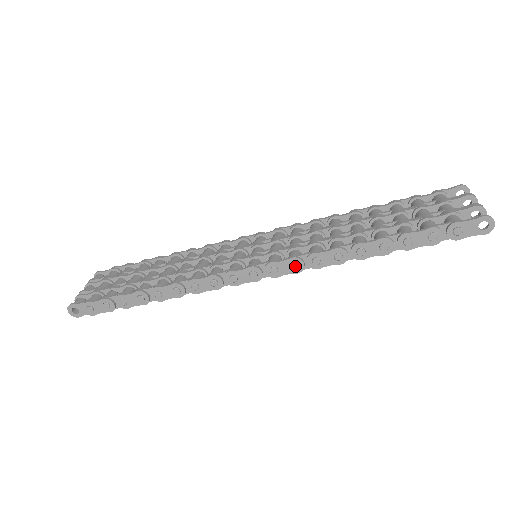
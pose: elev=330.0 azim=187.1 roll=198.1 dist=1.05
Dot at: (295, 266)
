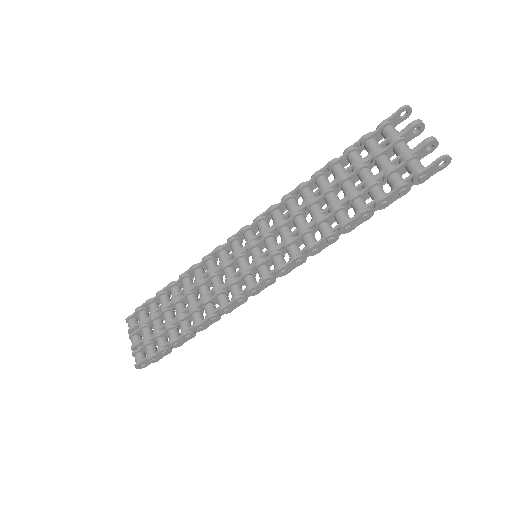
Dot at: (299, 262)
